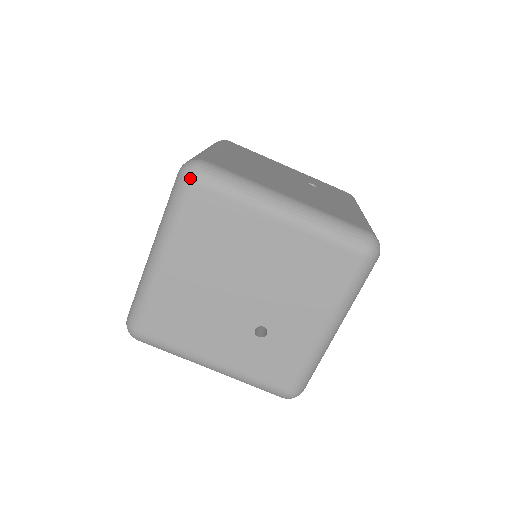
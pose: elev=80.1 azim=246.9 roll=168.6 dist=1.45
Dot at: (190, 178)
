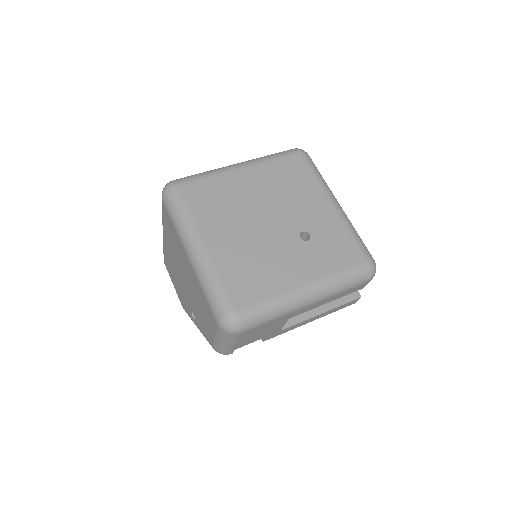
Dot at: (173, 186)
